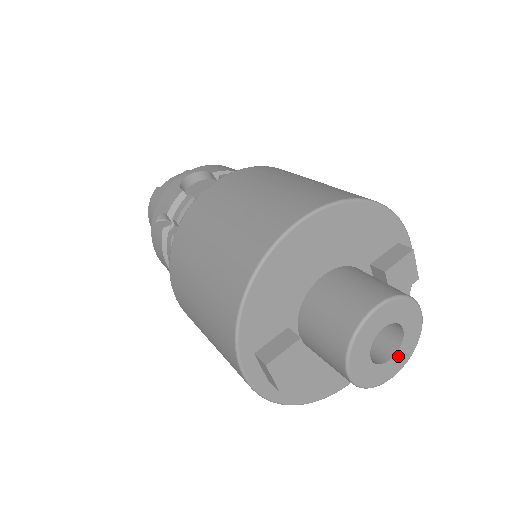
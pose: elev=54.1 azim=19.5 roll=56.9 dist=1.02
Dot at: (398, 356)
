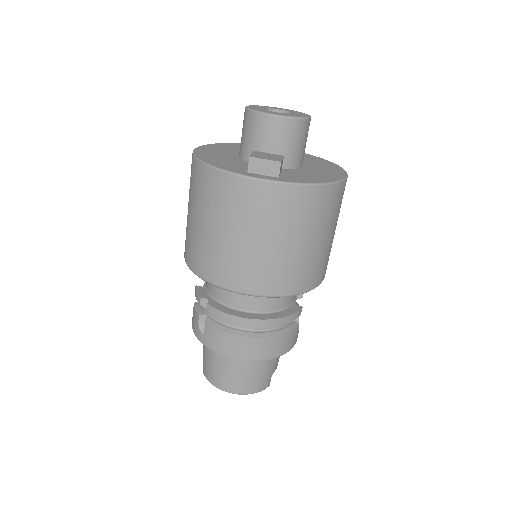
Dot at: (296, 113)
